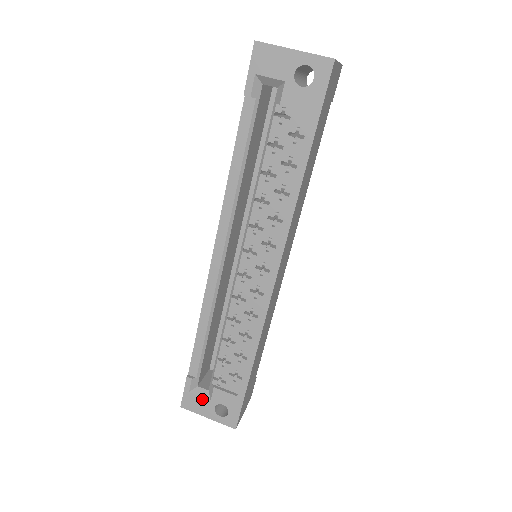
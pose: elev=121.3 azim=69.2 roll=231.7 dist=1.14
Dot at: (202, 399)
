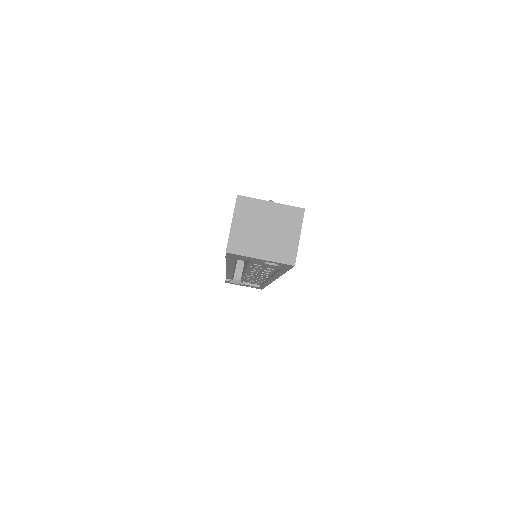
Dot at: (238, 284)
